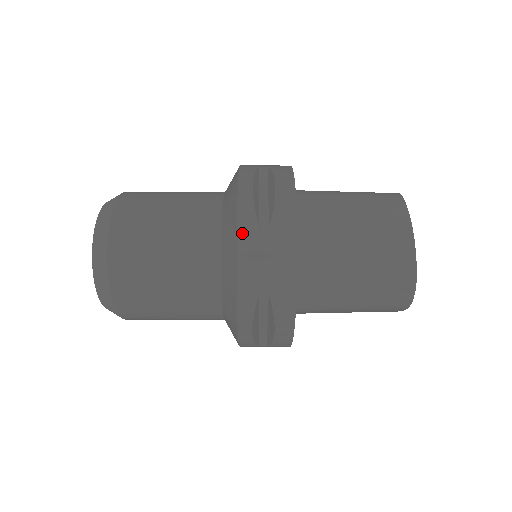
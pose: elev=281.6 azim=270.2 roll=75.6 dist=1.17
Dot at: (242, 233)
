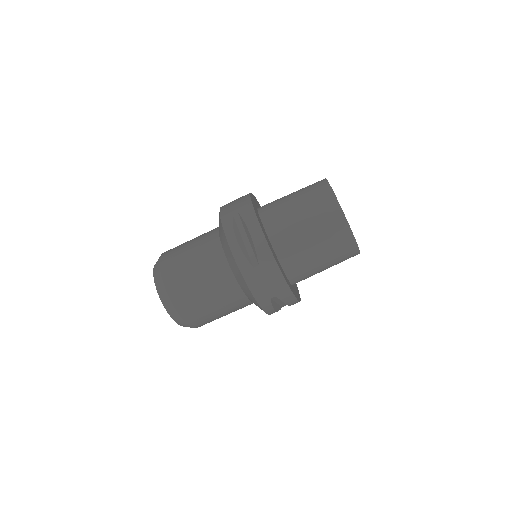
Dot at: (245, 275)
